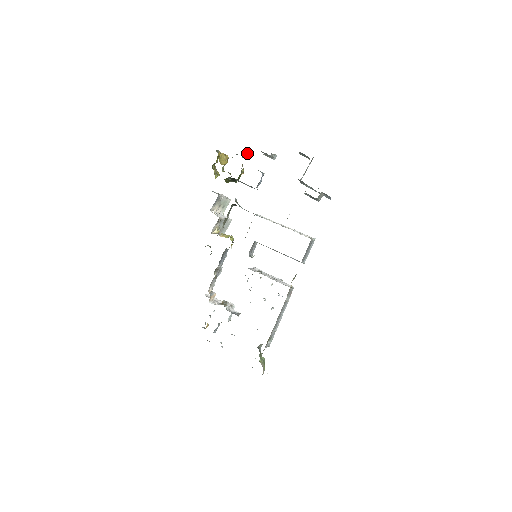
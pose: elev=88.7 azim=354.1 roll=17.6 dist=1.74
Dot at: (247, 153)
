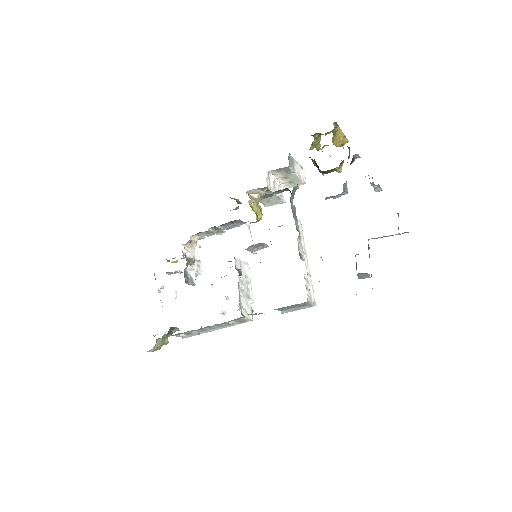
Dot at: (354, 156)
